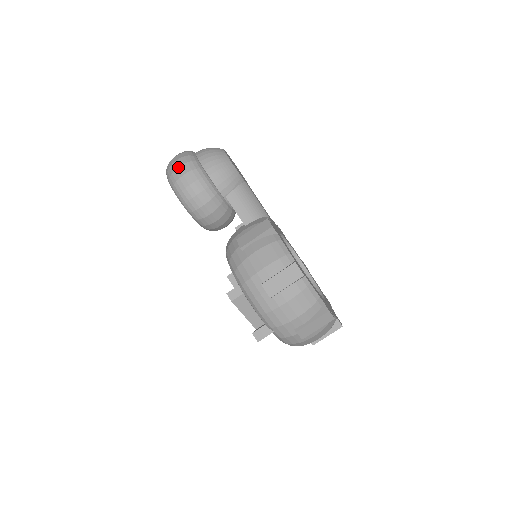
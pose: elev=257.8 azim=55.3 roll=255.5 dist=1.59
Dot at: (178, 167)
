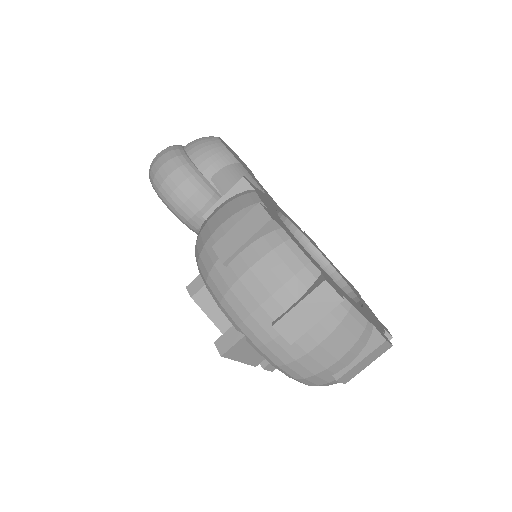
Dot at: (156, 155)
